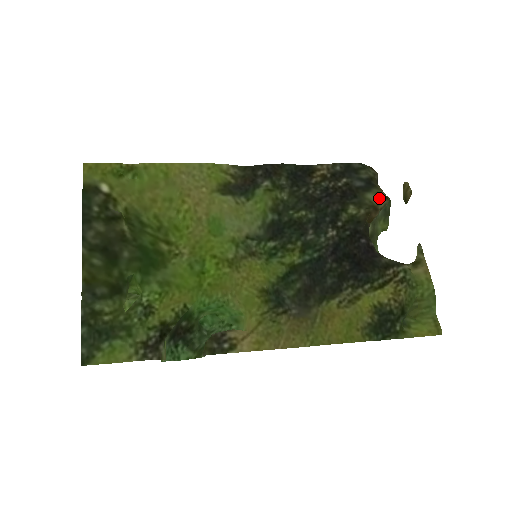
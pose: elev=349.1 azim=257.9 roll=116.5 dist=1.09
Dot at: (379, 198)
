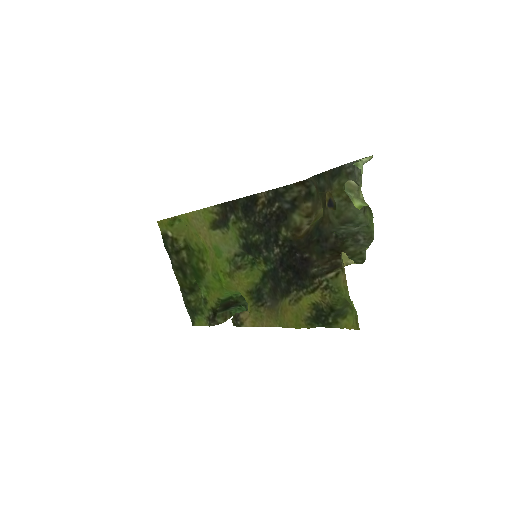
Dot at: (301, 218)
